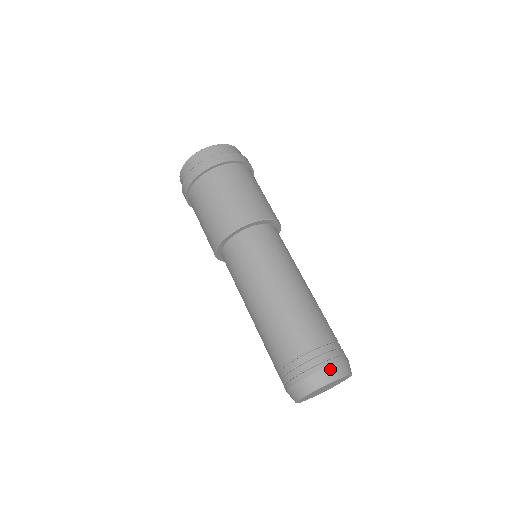
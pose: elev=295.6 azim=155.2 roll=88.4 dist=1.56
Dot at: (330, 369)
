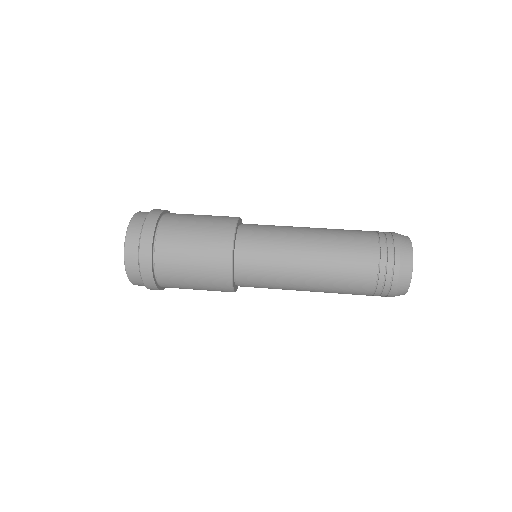
Dot at: (399, 234)
